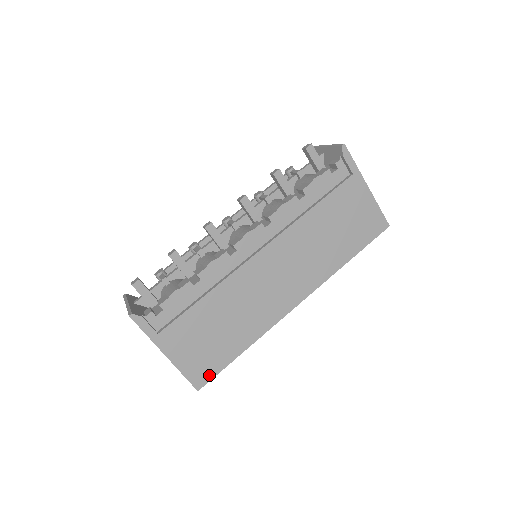
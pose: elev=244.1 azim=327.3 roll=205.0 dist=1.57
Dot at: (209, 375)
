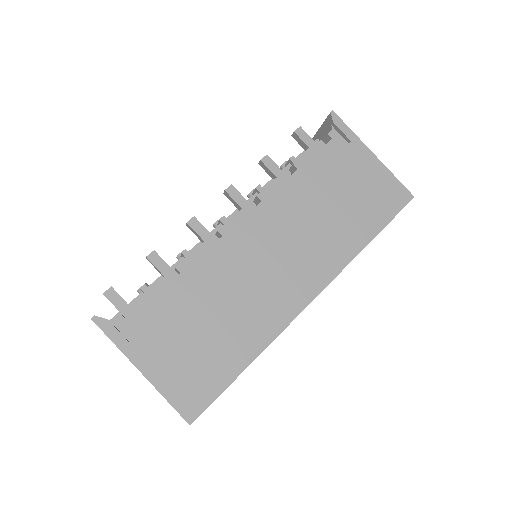
Dot at: (203, 401)
